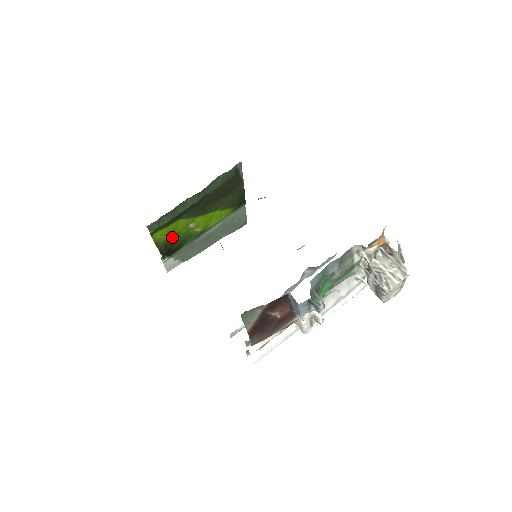
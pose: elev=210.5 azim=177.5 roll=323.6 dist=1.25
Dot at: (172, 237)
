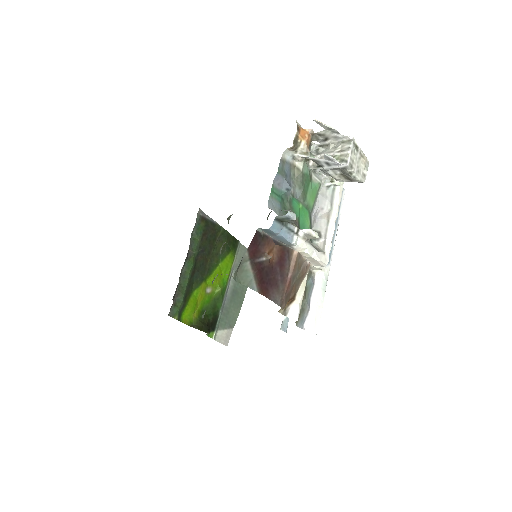
Dot at: (201, 312)
